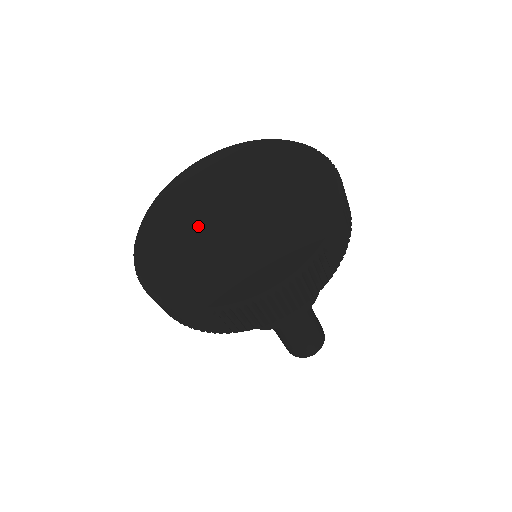
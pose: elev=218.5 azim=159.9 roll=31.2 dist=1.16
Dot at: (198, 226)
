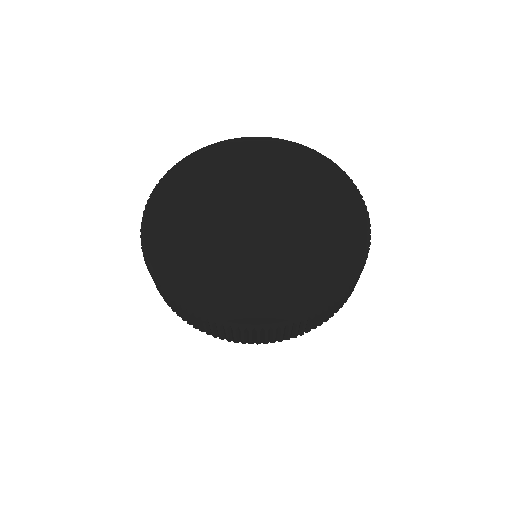
Dot at: (226, 239)
